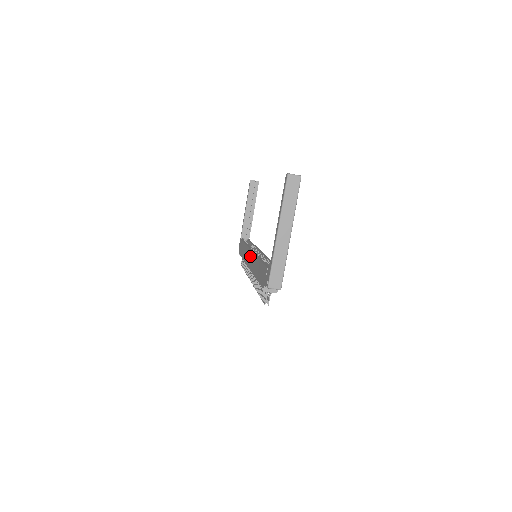
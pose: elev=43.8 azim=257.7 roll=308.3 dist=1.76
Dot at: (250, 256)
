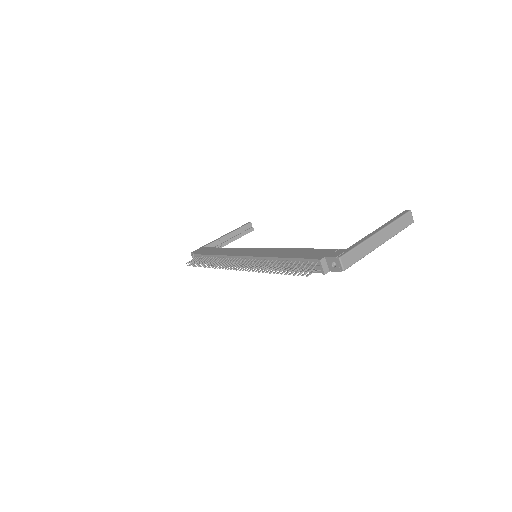
Dot at: (255, 250)
